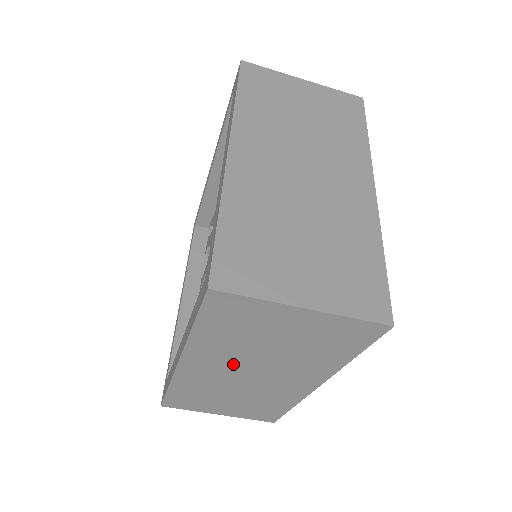
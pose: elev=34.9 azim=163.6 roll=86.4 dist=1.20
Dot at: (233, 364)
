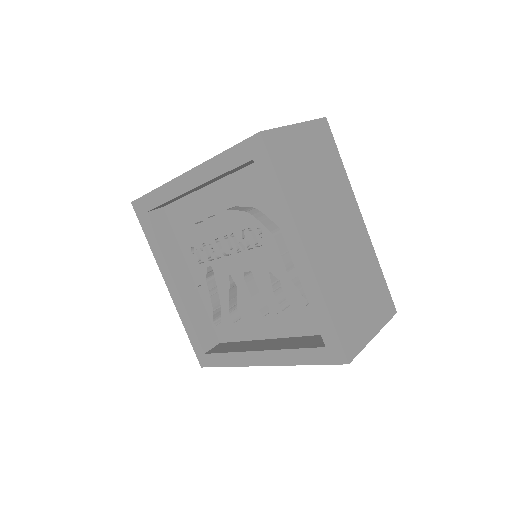
Dot at: (322, 223)
